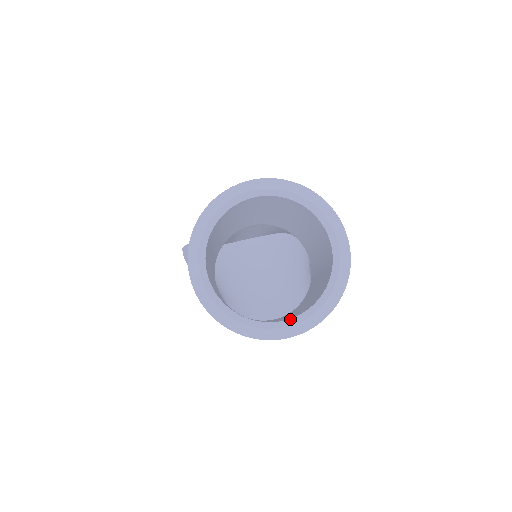
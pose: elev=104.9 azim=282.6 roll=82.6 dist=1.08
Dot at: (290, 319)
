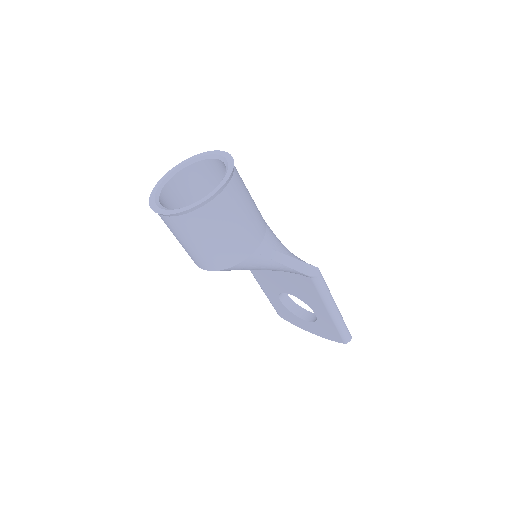
Dot at: (169, 209)
